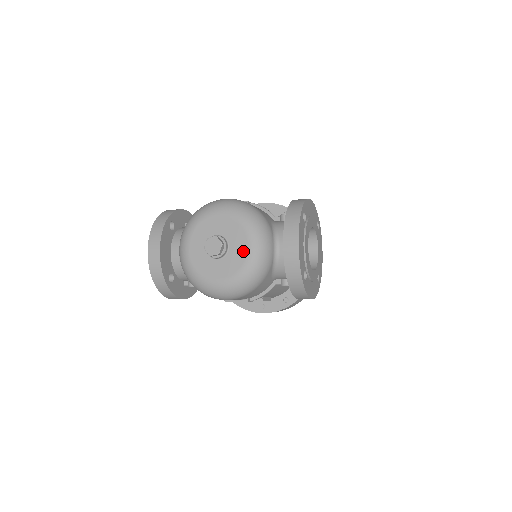
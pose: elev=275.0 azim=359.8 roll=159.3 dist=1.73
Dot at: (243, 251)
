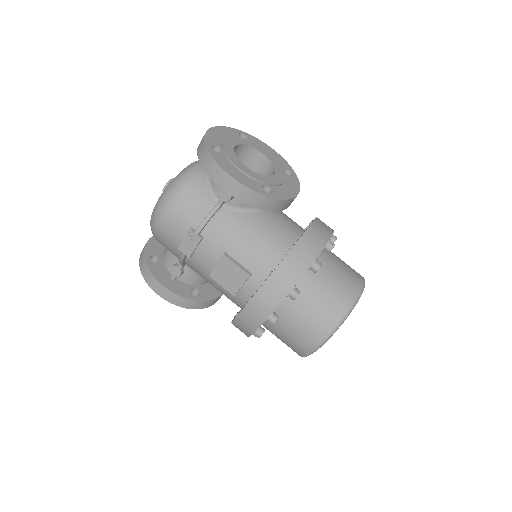
Dot at: occluded
